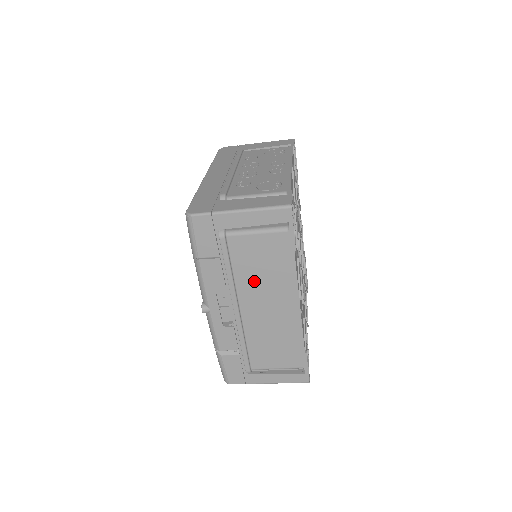
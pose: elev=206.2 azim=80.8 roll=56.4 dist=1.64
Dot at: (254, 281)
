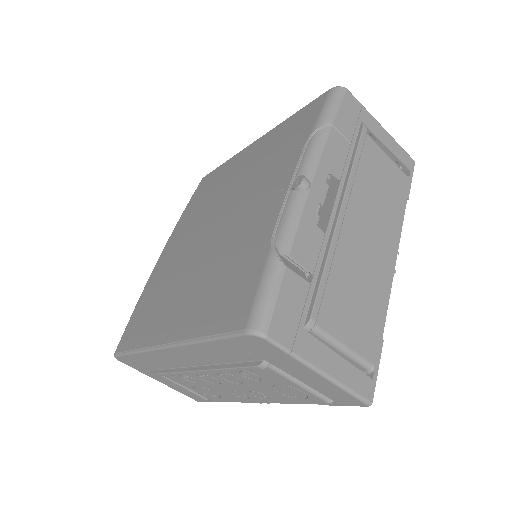
Dot at: (369, 196)
